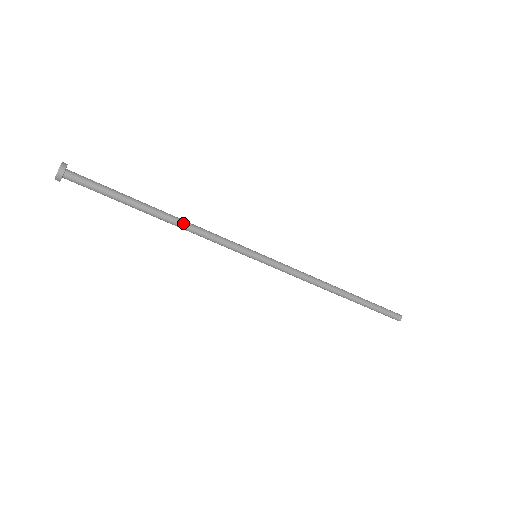
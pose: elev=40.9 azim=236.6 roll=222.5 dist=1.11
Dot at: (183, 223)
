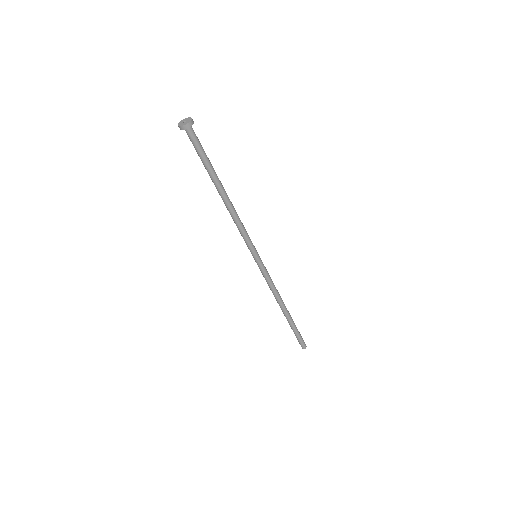
Dot at: (230, 208)
